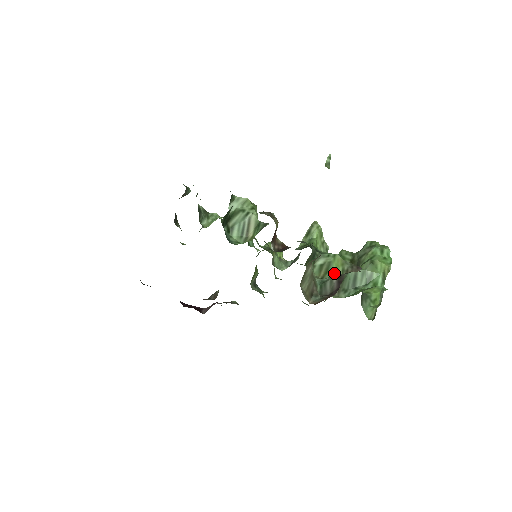
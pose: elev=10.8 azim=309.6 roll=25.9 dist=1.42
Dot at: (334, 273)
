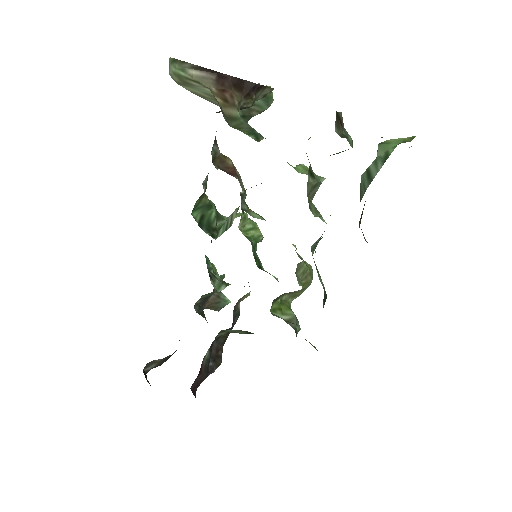
Dot at: occluded
